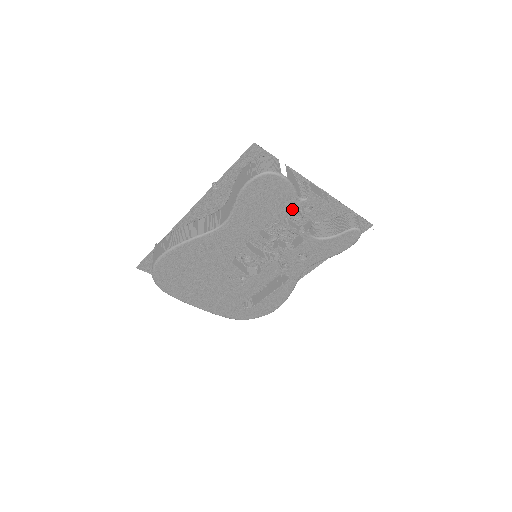
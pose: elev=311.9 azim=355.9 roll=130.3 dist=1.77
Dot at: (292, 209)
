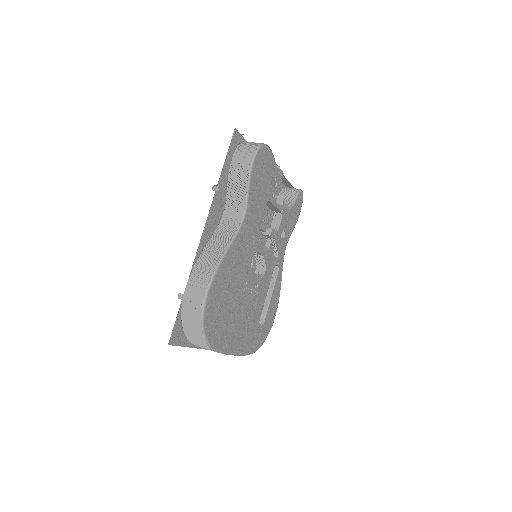
Dot at: (275, 181)
